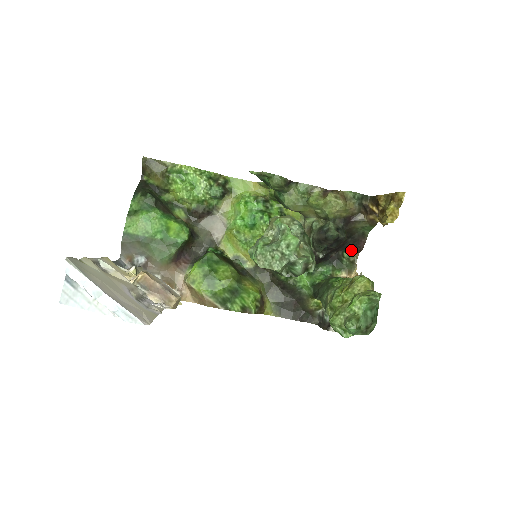
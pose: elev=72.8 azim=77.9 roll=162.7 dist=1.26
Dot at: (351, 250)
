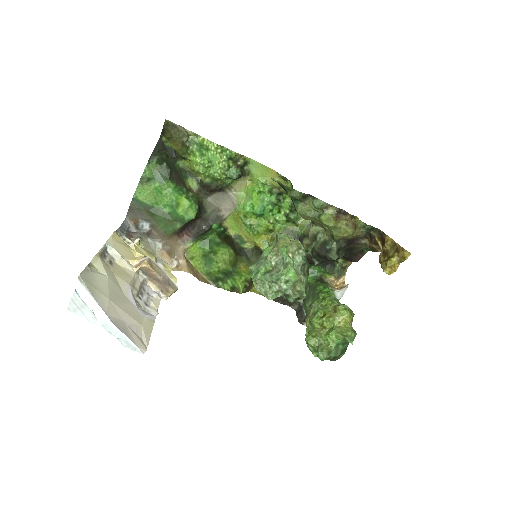
Dot at: (346, 259)
